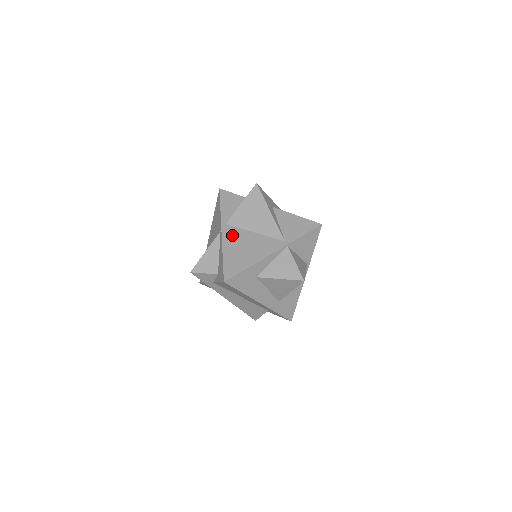
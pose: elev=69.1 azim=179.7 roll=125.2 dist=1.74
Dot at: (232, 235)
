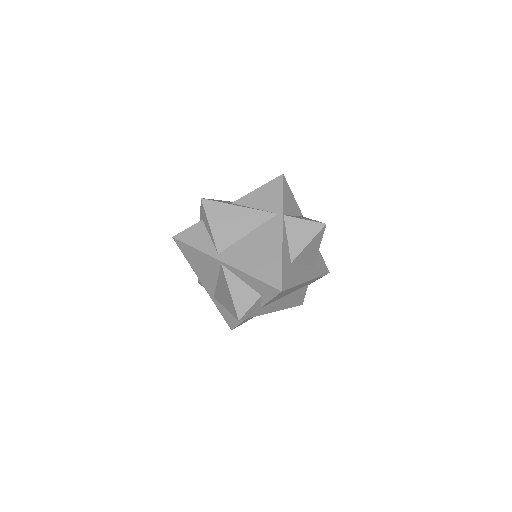
Dot at: (235, 255)
